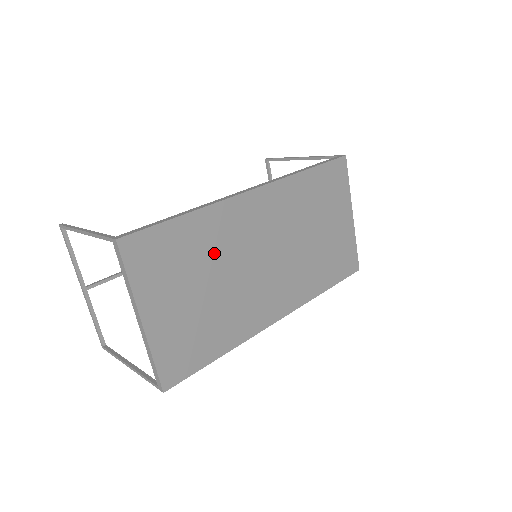
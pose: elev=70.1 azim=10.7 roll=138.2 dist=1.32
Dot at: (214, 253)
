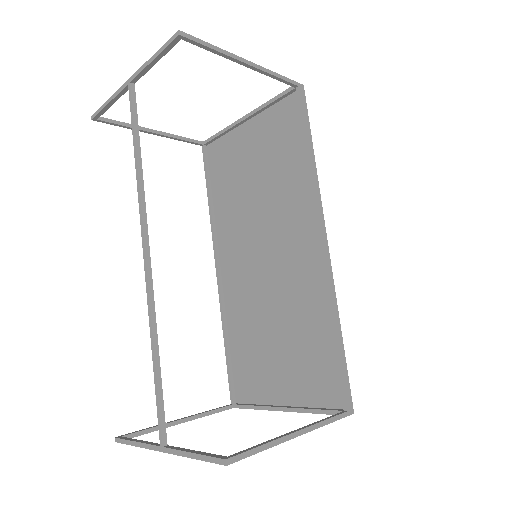
Dot at: (299, 315)
